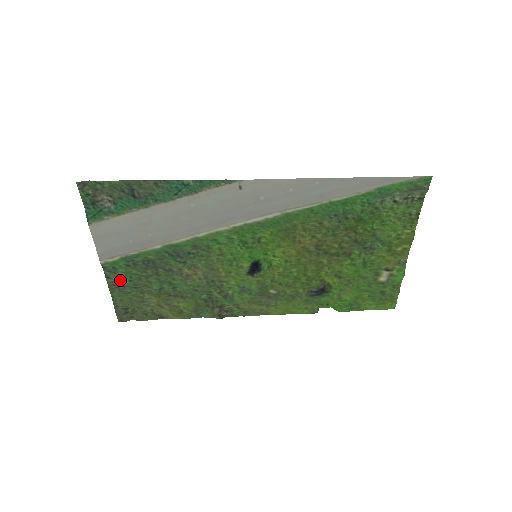
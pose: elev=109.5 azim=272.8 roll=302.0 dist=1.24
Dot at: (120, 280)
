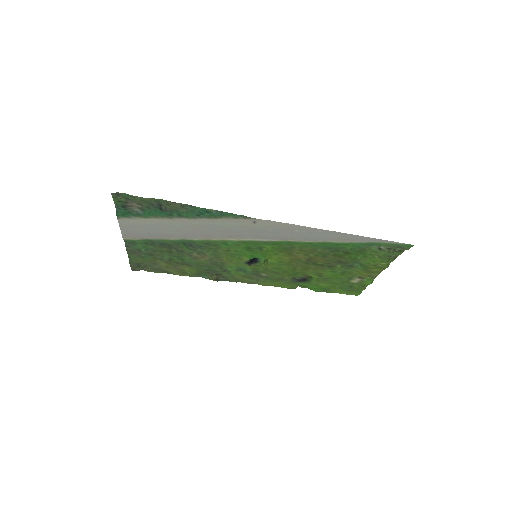
Dot at: (137, 249)
